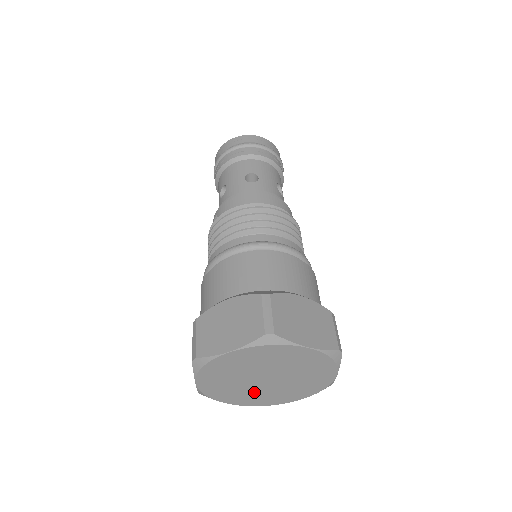
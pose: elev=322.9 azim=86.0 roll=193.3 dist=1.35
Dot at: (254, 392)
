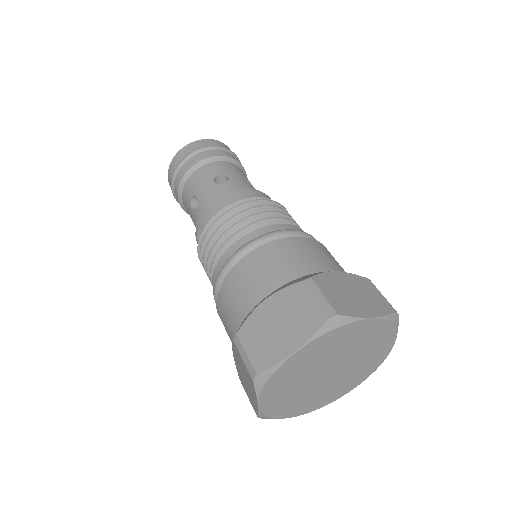
Dot at: (316, 393)
